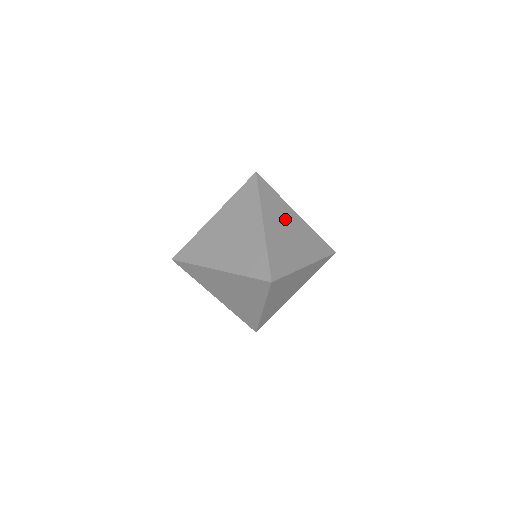
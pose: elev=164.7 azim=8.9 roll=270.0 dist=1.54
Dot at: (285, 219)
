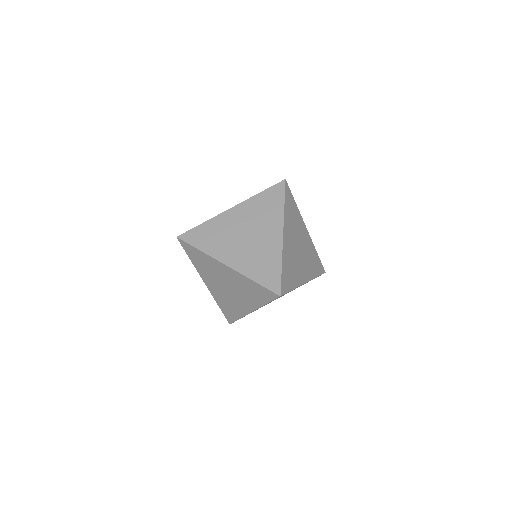
Dot at: (298, 233)
